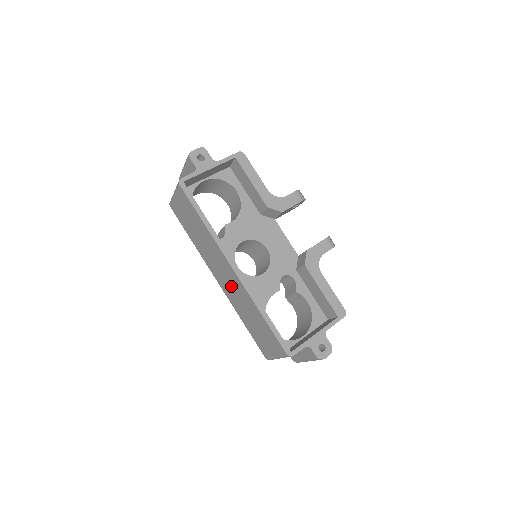
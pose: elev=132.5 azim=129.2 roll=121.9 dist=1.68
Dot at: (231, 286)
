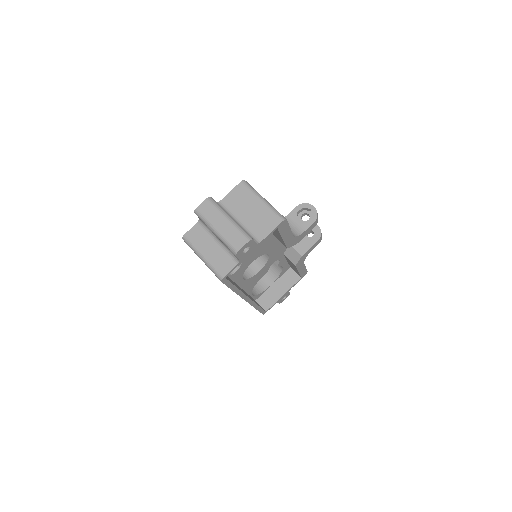
Dot at: occluded
